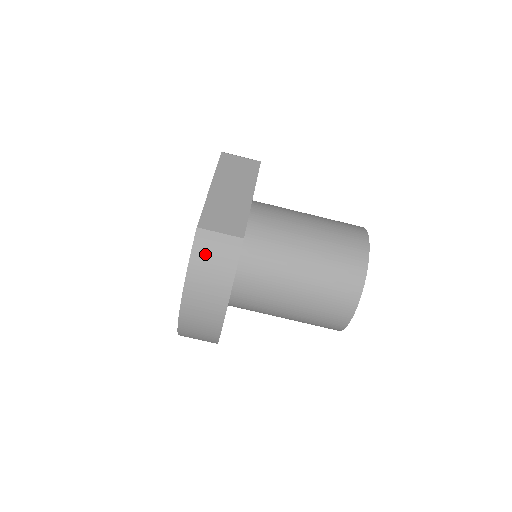
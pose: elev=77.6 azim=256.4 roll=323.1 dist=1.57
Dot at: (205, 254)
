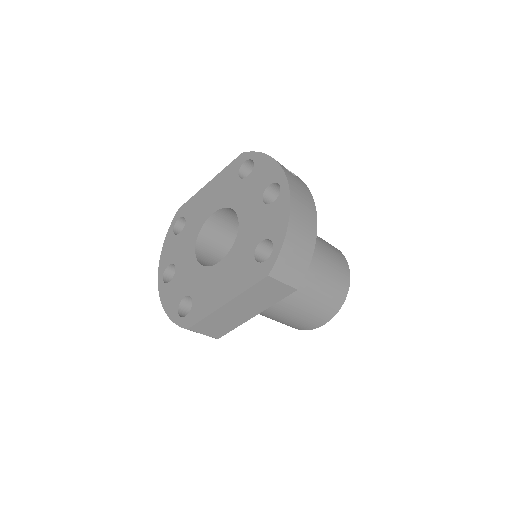
Dot at: occluded
